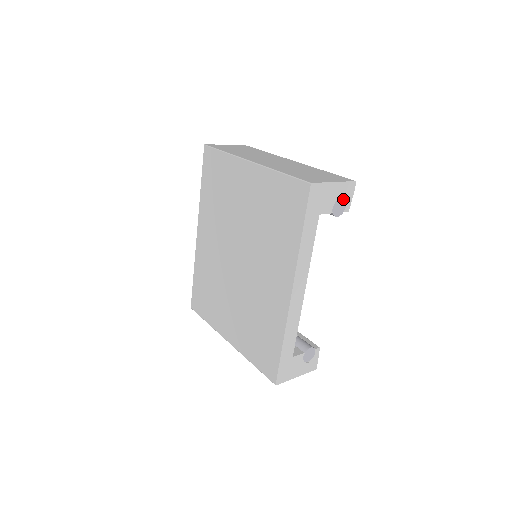
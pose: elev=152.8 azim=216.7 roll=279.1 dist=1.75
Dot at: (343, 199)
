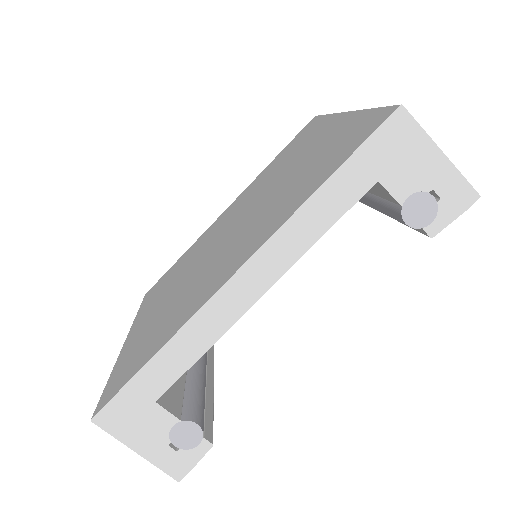
Dot at: (437, 203)
